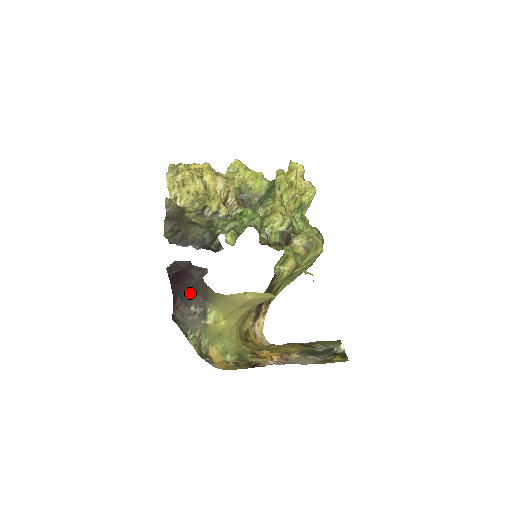
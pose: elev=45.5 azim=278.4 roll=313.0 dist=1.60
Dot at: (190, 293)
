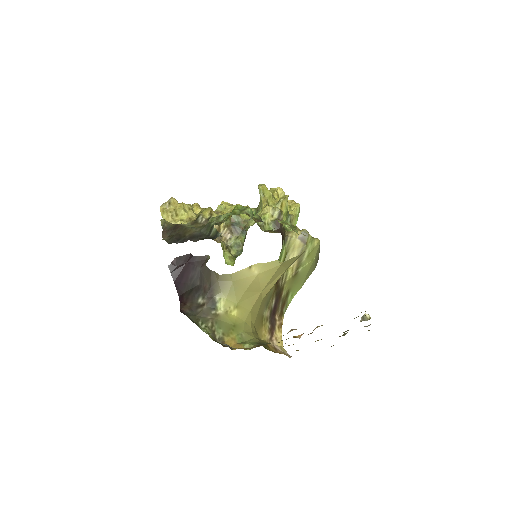
Dot at: (195, 287)
